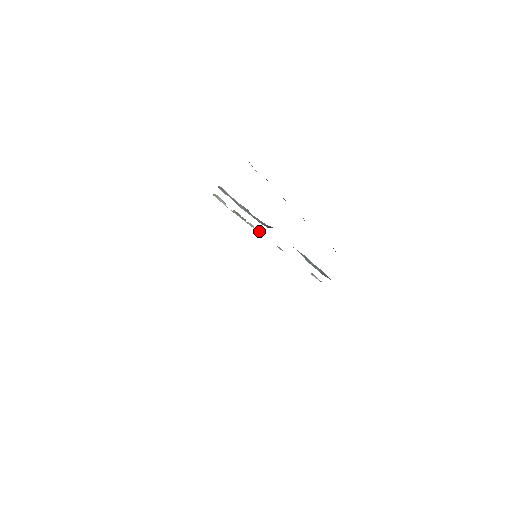
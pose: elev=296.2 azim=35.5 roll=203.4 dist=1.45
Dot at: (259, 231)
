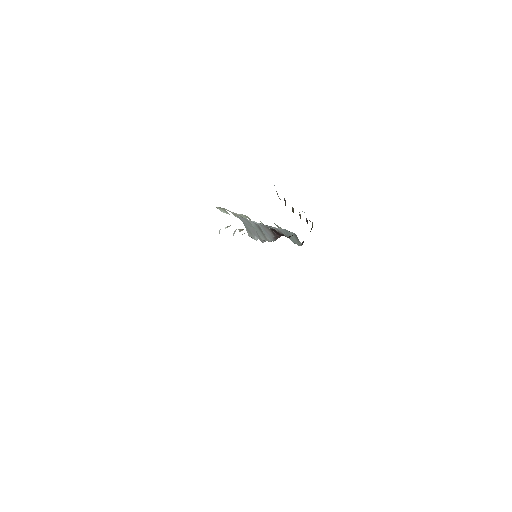
Dot at: (250, 219)
